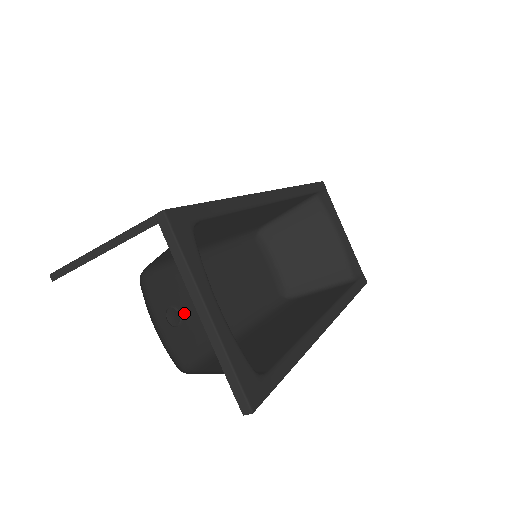
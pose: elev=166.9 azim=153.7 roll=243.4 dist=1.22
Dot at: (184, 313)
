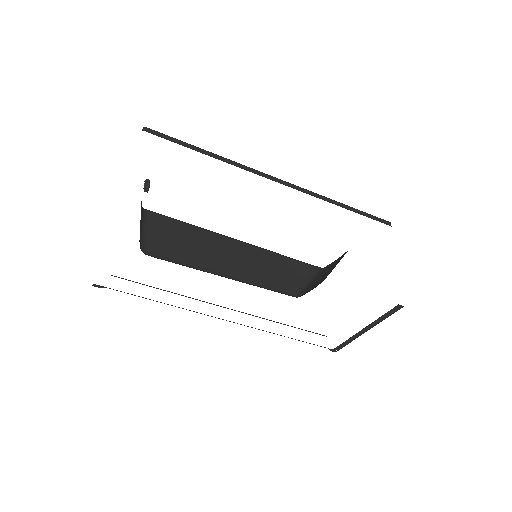
Dot at: occluded
